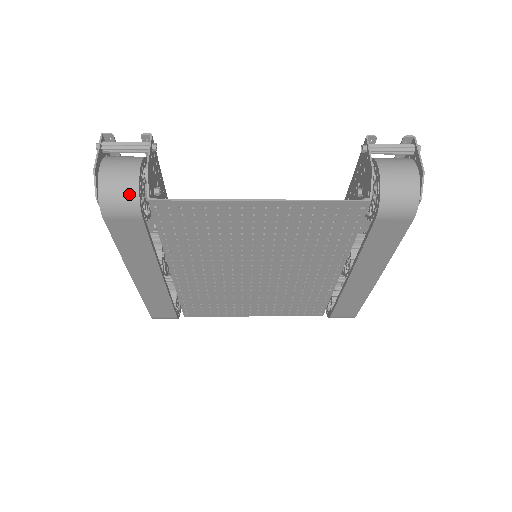
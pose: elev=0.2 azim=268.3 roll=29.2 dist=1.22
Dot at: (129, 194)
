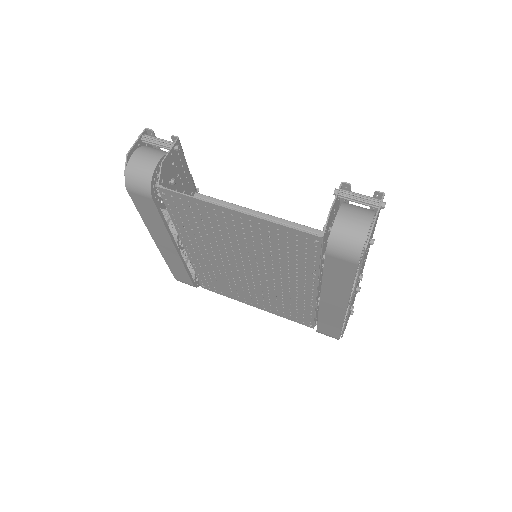
Dot at: (145, 178)
